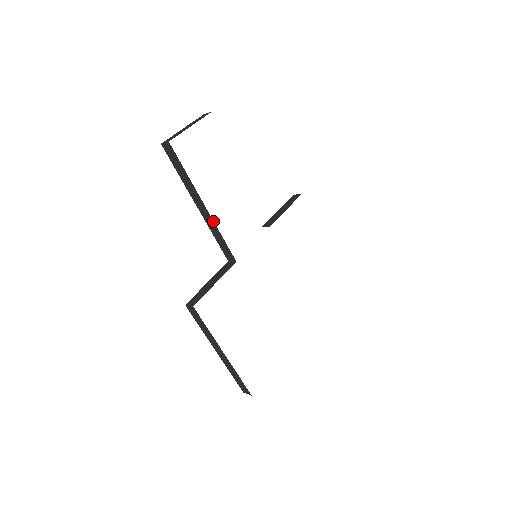
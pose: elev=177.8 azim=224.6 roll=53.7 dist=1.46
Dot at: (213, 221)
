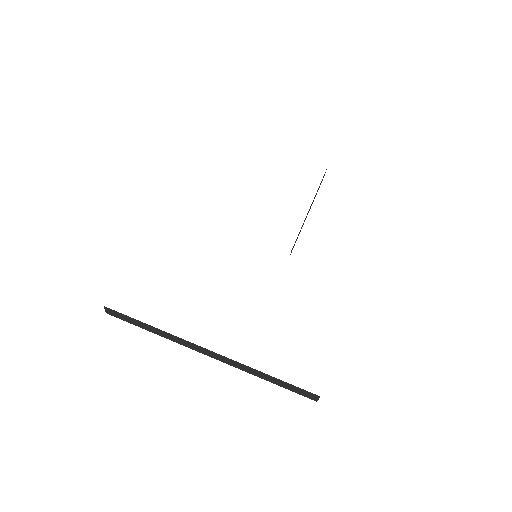
Dot at: occluded
